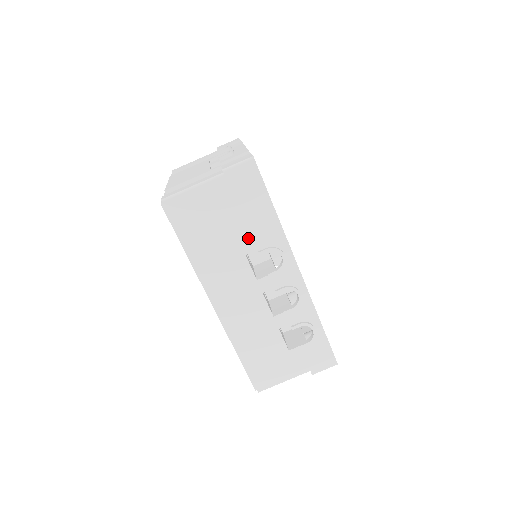
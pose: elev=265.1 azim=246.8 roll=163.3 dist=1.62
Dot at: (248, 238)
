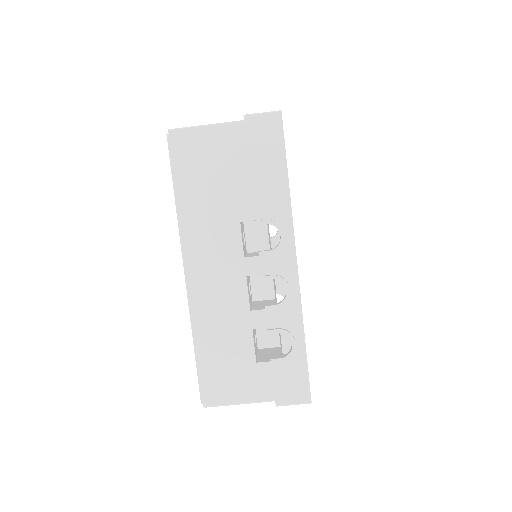
Dot at: (249, 203)
